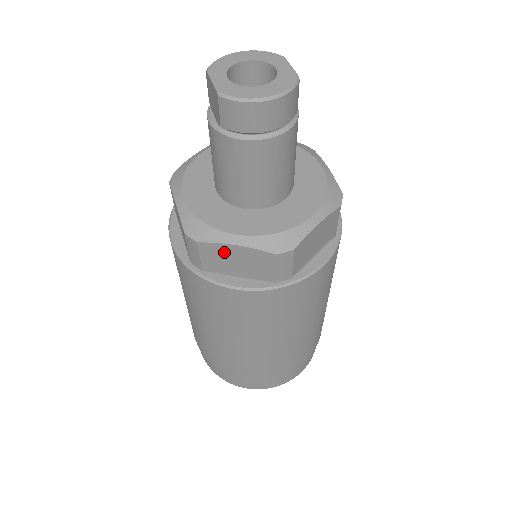
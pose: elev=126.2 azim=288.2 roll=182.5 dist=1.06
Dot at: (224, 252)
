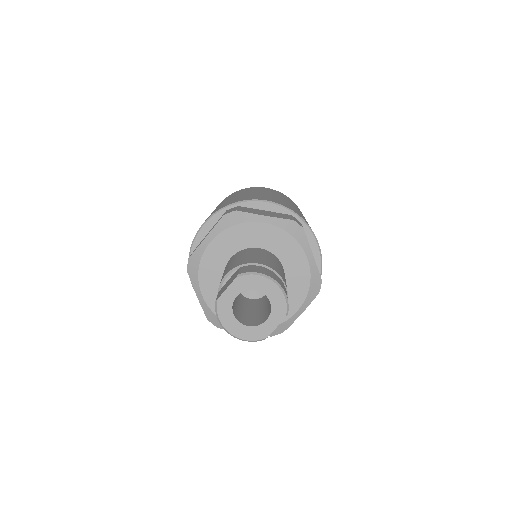
Dot at: occluded
